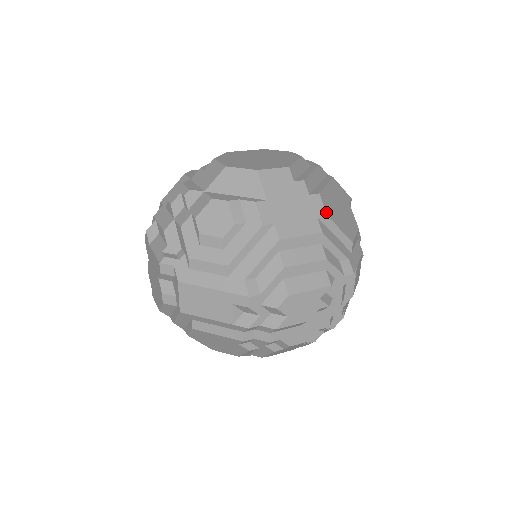
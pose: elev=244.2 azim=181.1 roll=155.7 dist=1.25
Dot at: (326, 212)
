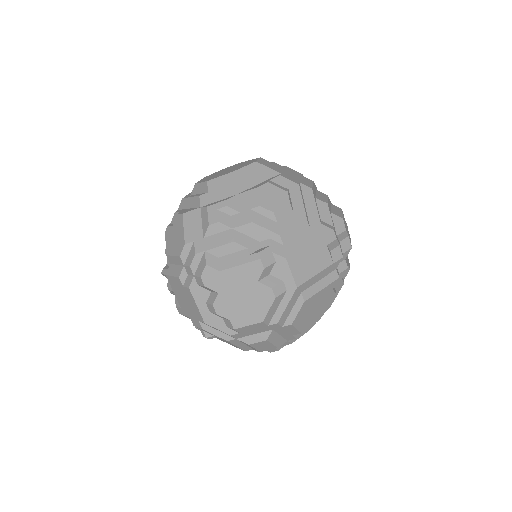
Dot at: (300, 173)
